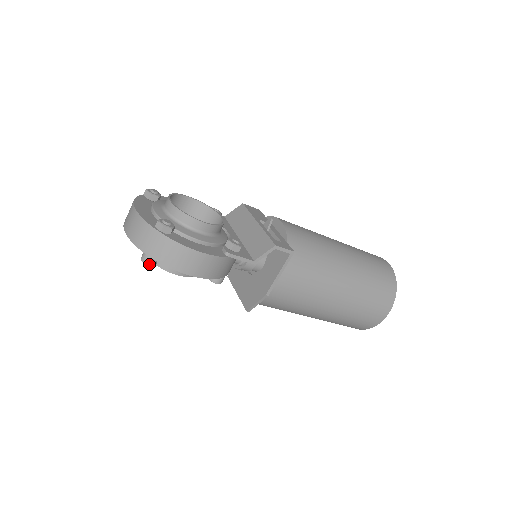
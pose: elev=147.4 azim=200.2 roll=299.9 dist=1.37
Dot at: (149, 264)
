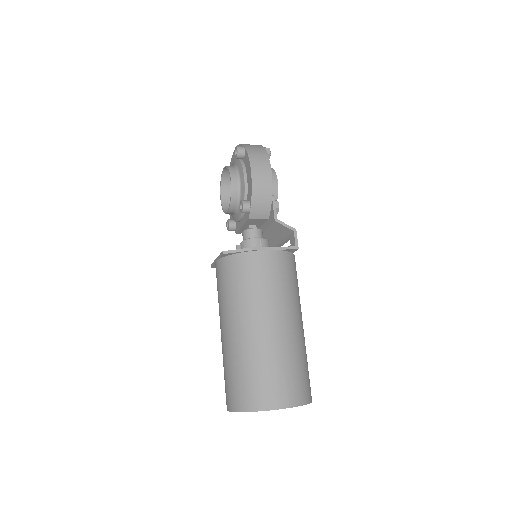
Dot at: (239, 149)
